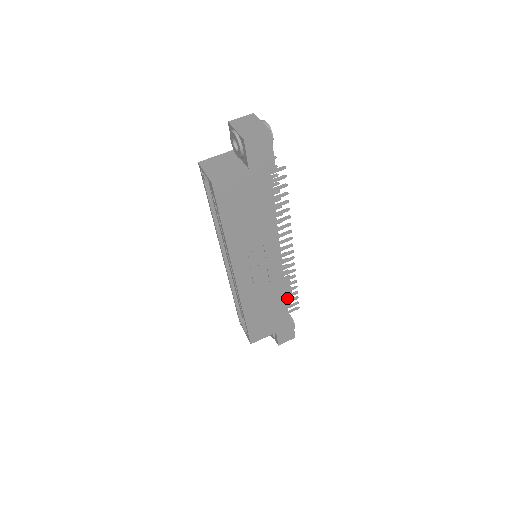
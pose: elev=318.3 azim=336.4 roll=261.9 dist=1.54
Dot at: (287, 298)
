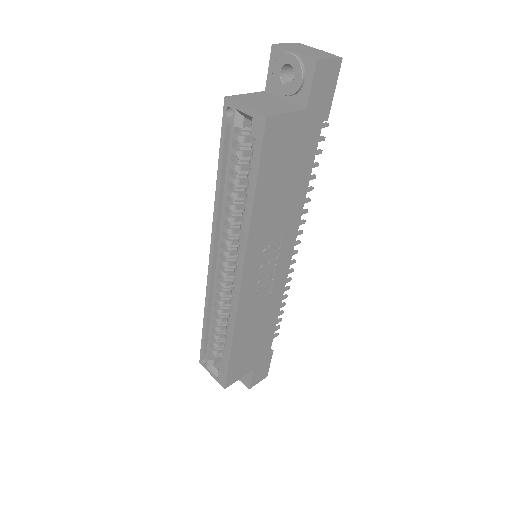
Dot at: occluded
